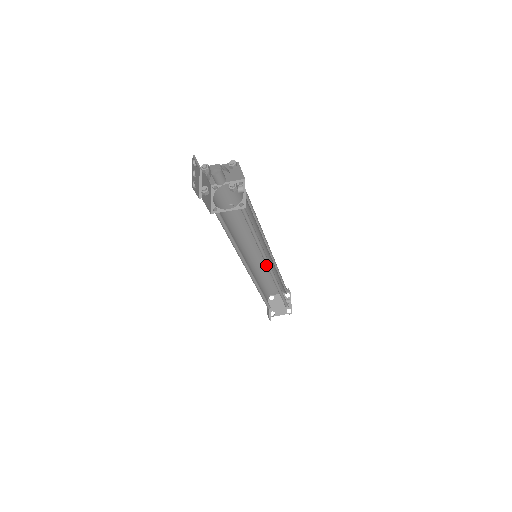
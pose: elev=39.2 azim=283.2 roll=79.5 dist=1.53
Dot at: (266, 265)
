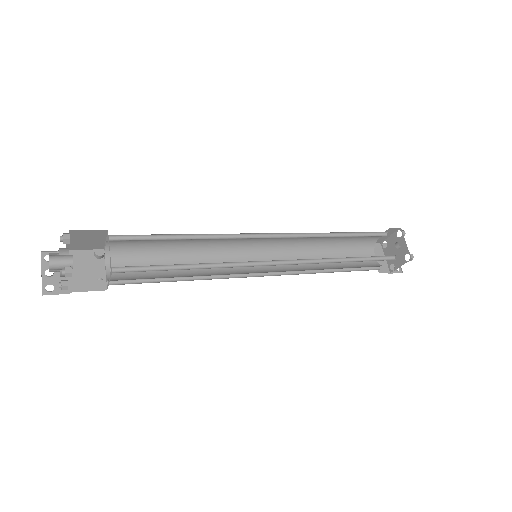
Dot at: (307, 238)
